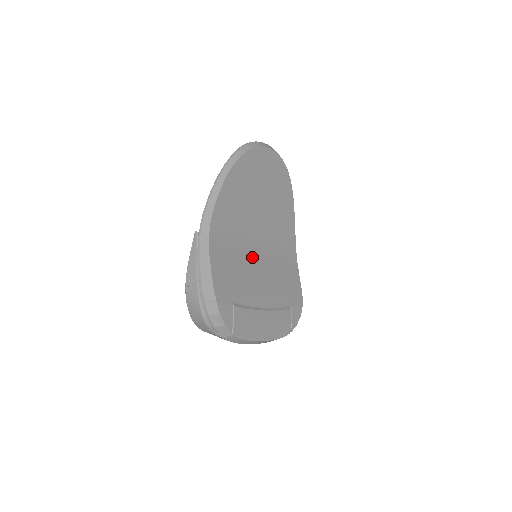
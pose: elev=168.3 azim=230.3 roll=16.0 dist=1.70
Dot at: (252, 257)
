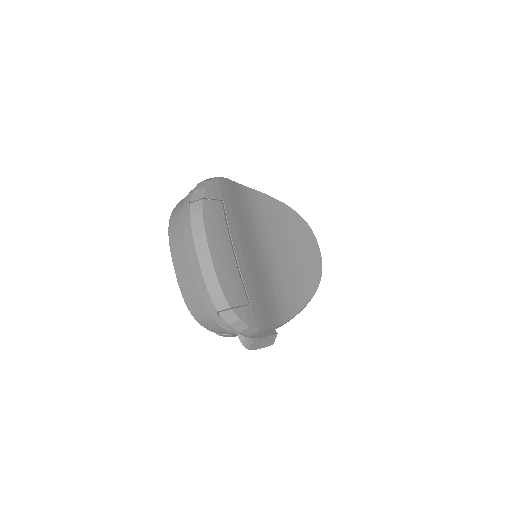
Dot at: (255, 242)
